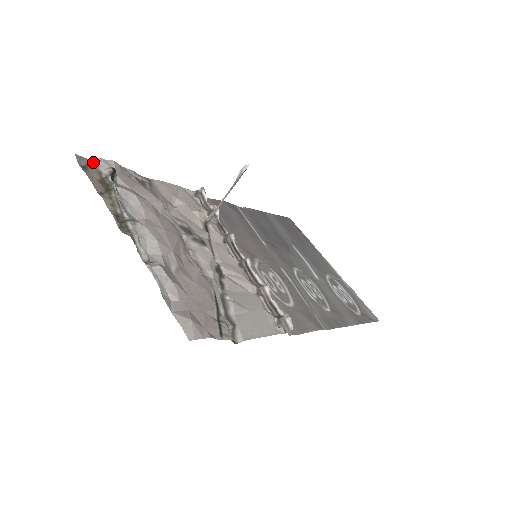
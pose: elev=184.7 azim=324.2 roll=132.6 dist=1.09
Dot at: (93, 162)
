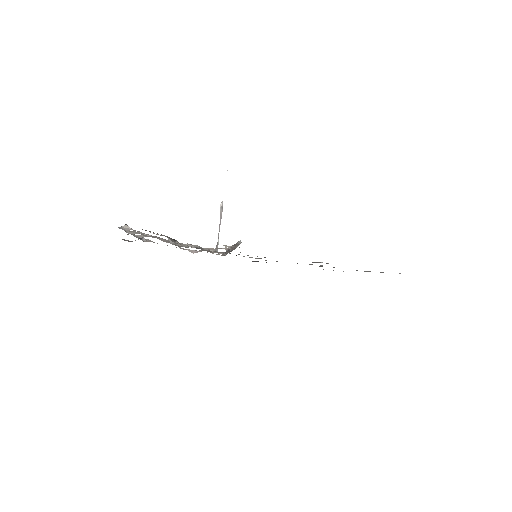
Dot at: occluded
